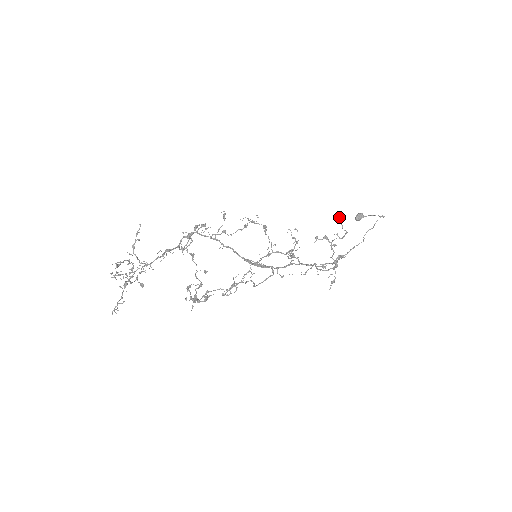
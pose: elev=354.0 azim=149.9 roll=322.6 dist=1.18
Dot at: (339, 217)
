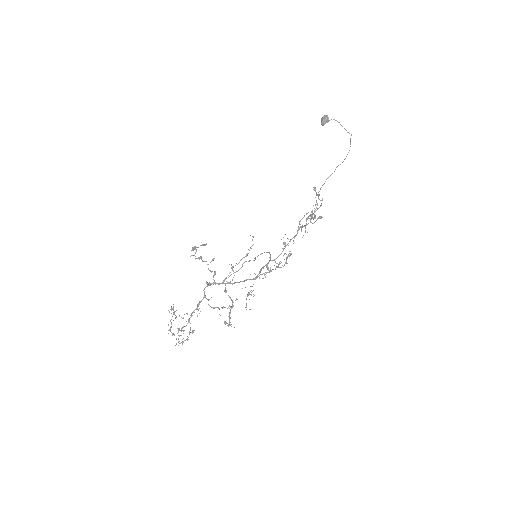
Dot at: (317, 195)
